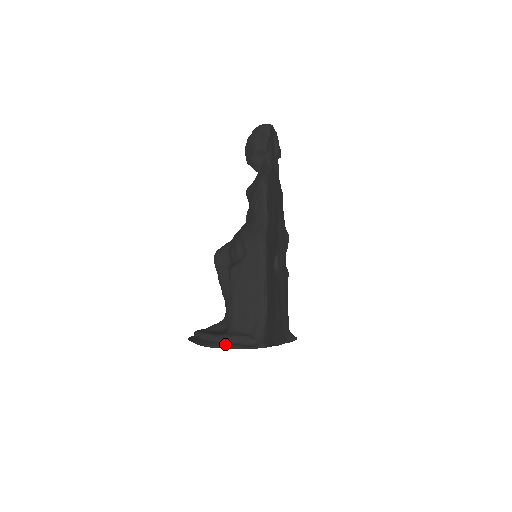
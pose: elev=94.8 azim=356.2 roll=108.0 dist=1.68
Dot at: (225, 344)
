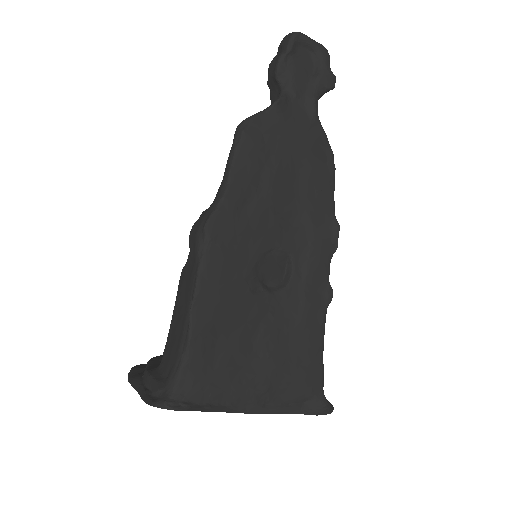
Dot at: (141, 384)
